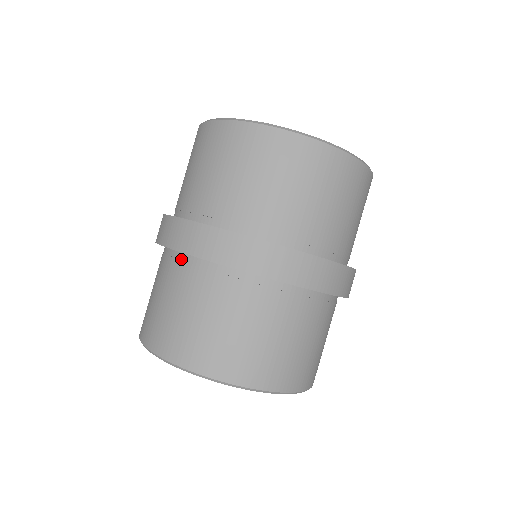
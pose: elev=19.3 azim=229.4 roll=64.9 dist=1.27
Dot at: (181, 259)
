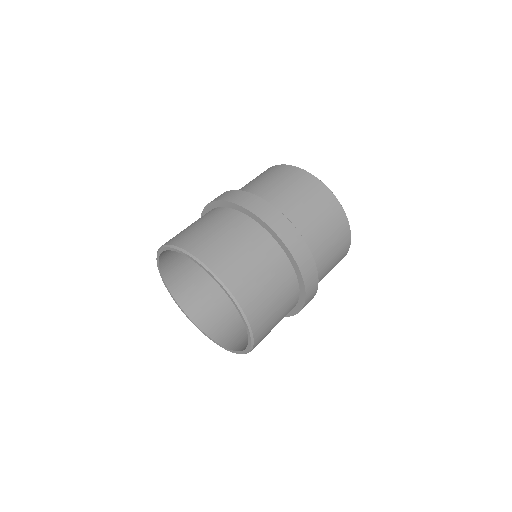
Dot at: (238, 214)
